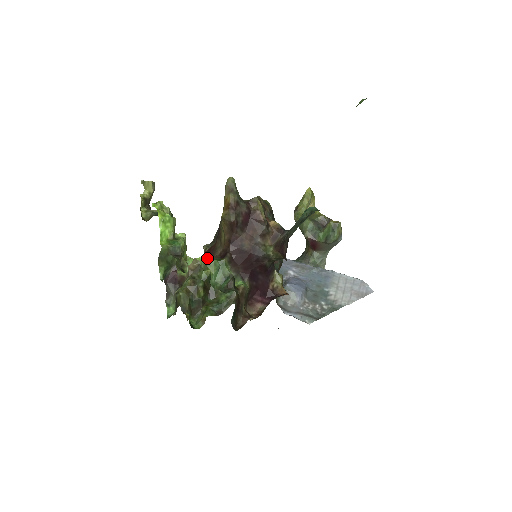
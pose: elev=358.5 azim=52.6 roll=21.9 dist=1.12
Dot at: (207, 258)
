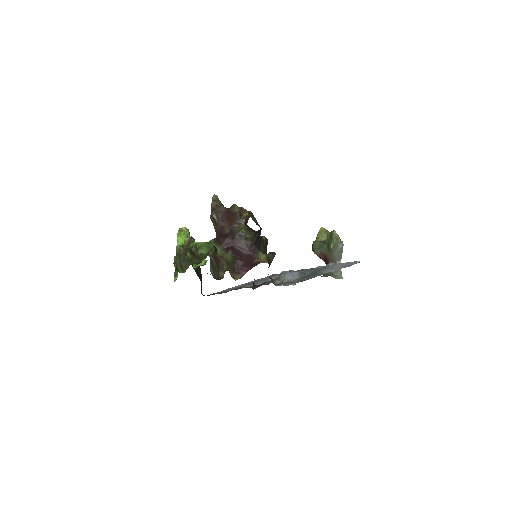
Dot at: occluded
